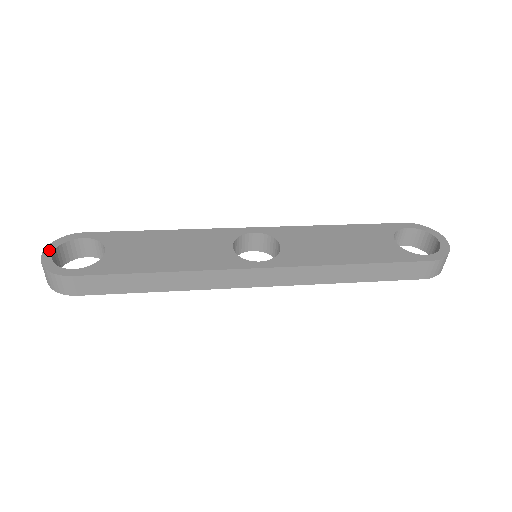
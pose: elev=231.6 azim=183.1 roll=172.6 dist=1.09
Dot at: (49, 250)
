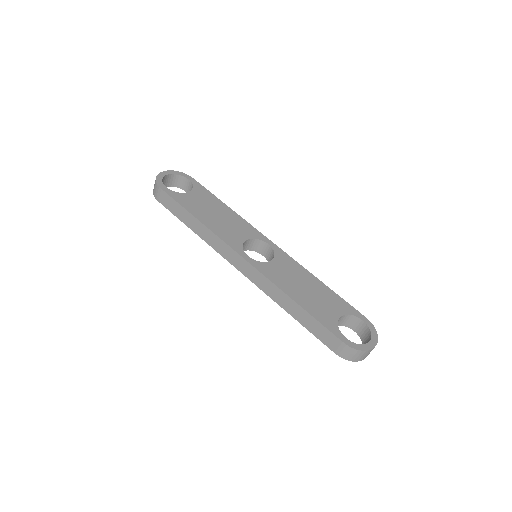
Dot at: (168, 172)
